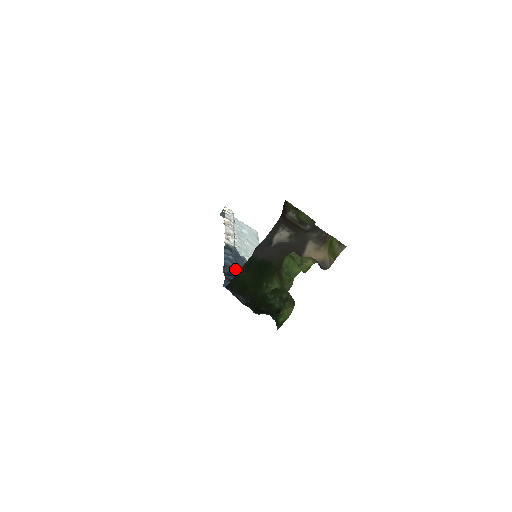
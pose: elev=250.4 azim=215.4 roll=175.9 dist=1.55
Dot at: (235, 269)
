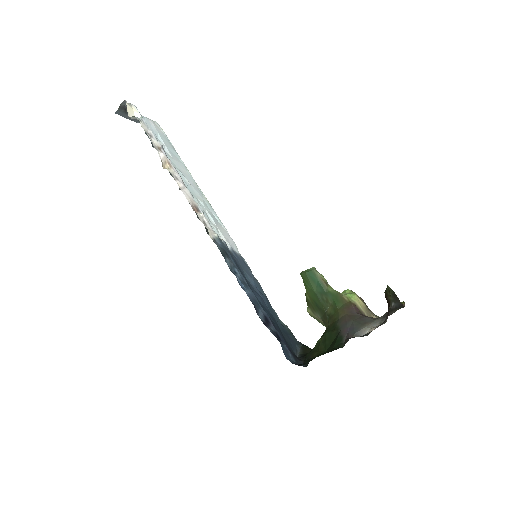
Dot at: (256, 298)
